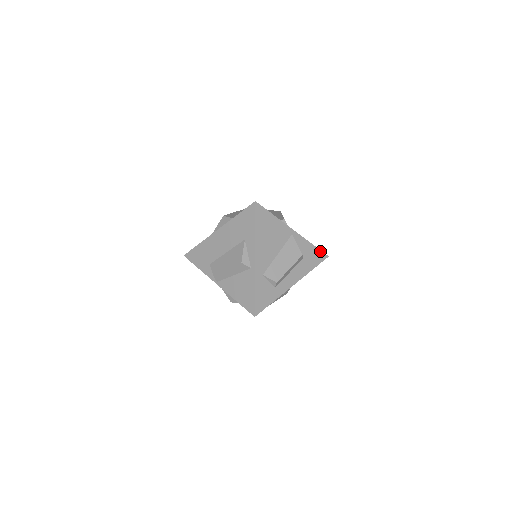
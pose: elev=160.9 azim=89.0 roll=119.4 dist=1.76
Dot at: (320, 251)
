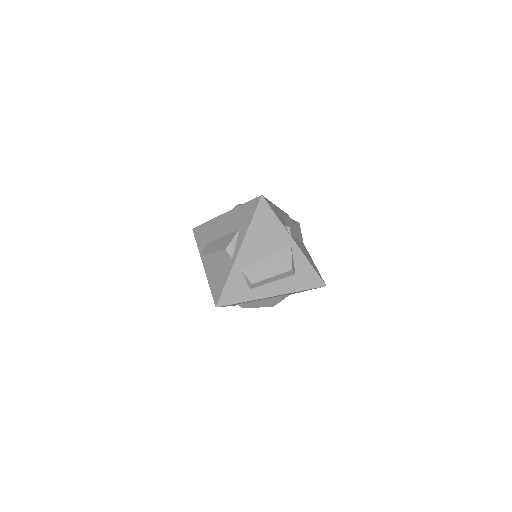
Dot at: (318, 276)
